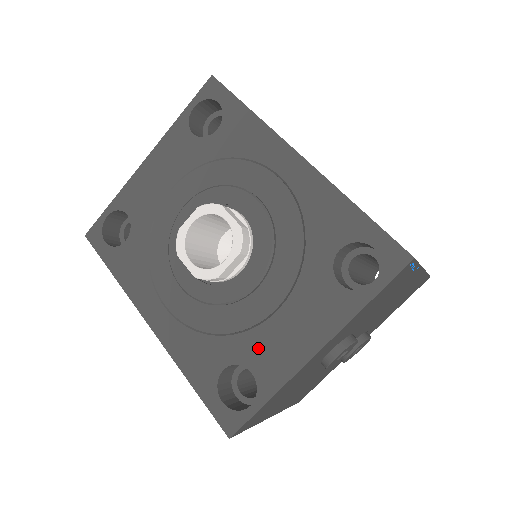
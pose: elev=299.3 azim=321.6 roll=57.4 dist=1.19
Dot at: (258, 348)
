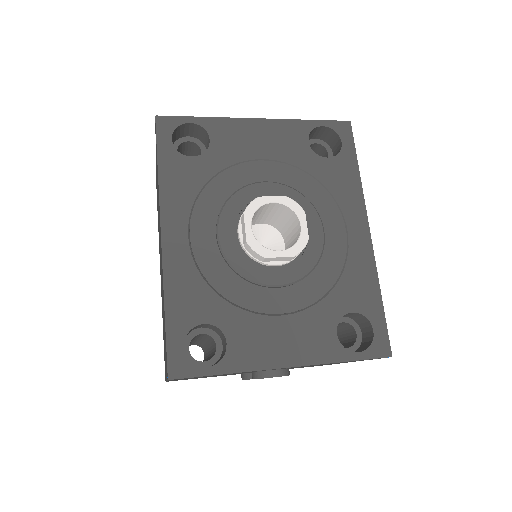
Dot at: (246, 330)
